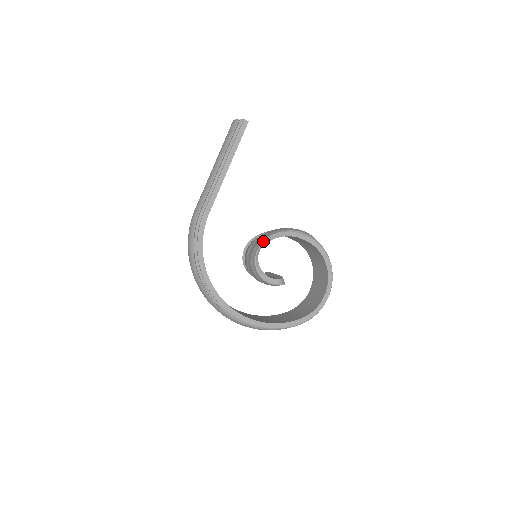
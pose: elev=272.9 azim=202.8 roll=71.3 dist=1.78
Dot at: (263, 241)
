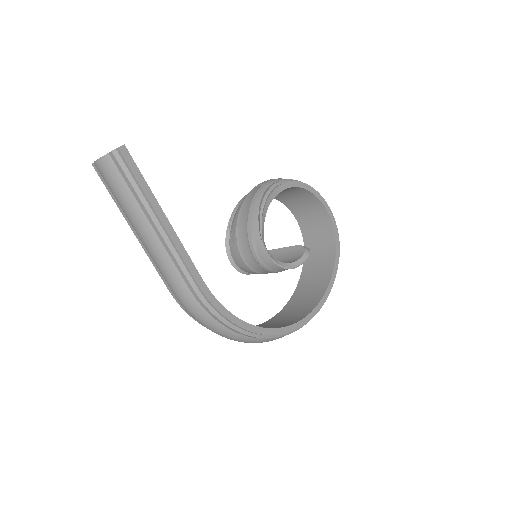
Dot at: (261, 239)
